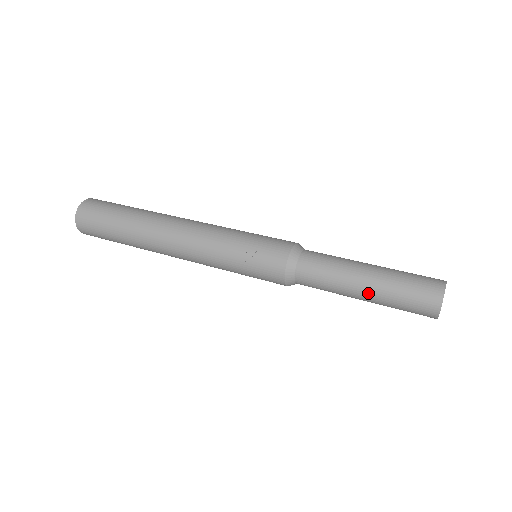
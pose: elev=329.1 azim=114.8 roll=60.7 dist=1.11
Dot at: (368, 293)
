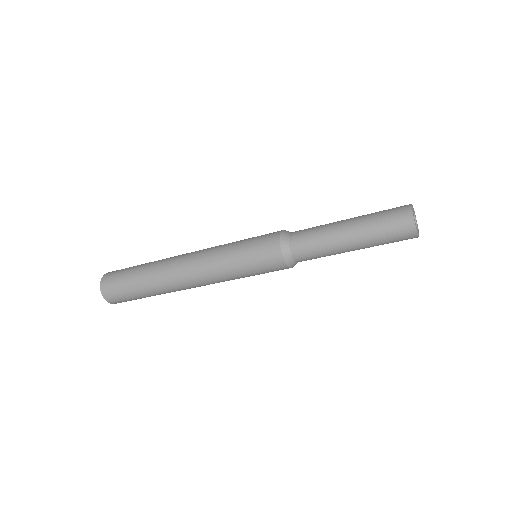
Dot at: (351, 218)
